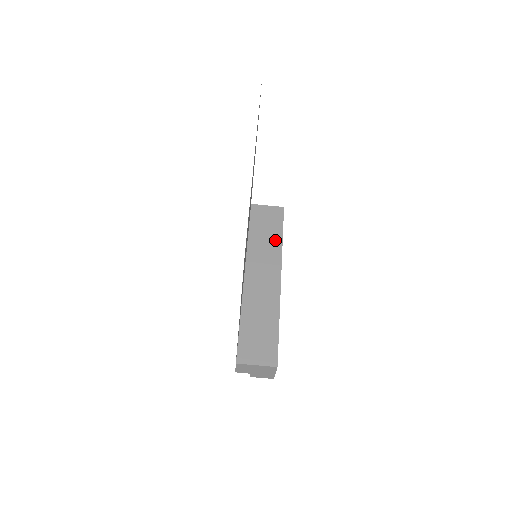
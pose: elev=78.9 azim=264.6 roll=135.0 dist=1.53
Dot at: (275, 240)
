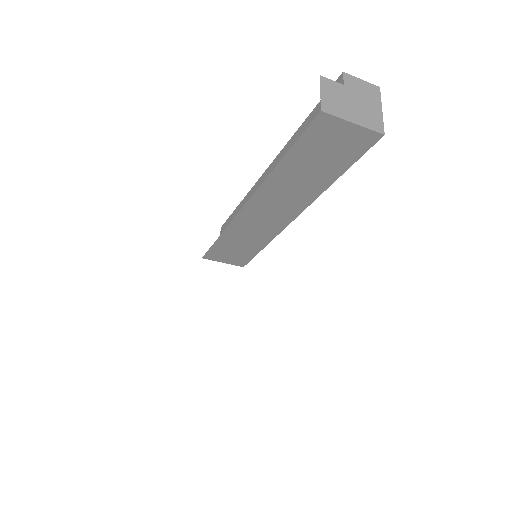
Dot at: (321, 180)
